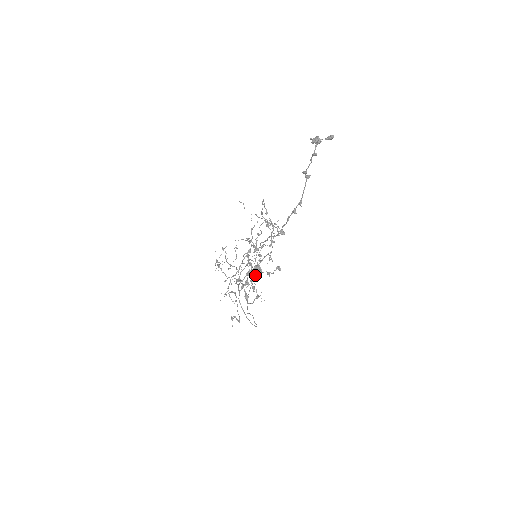
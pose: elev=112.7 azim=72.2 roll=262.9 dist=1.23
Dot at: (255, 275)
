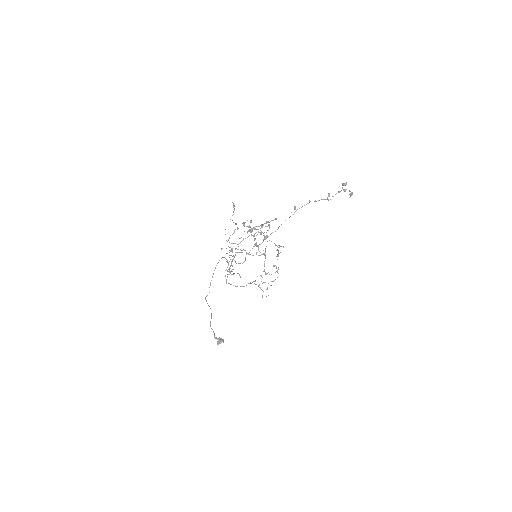
Dot at: occluded
